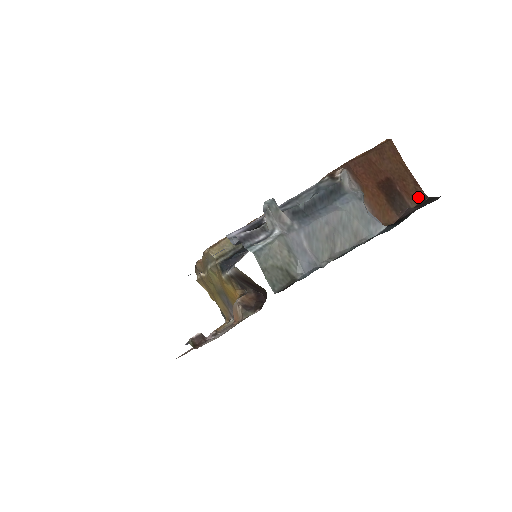
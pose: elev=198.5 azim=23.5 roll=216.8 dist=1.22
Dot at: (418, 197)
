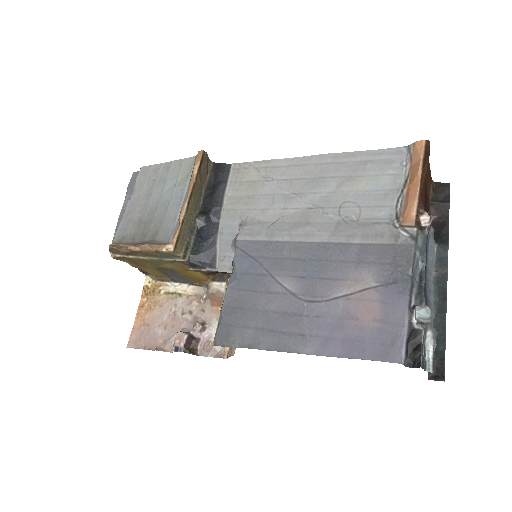
Dot at: (430, 186)
